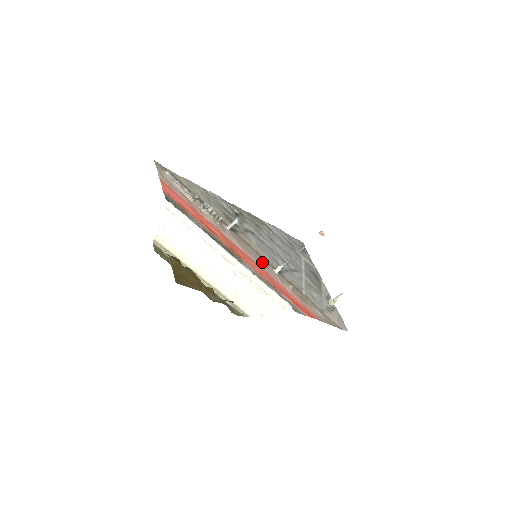
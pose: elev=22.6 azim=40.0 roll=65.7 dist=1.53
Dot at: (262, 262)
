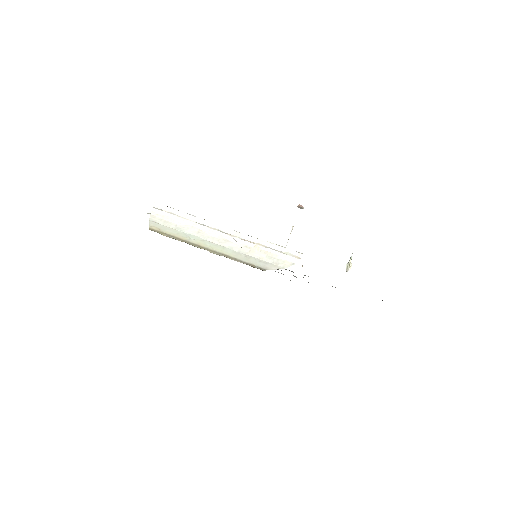
Dot at: occluded
